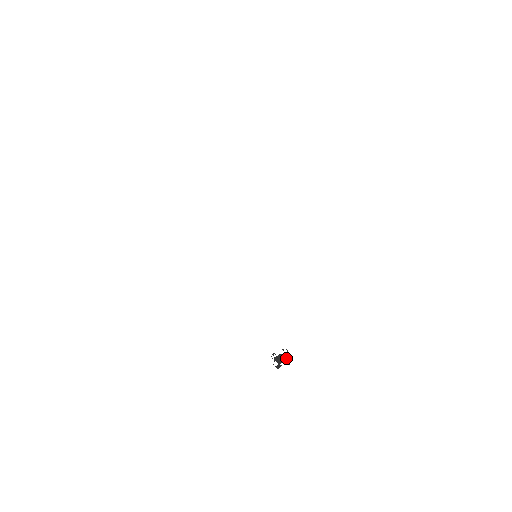
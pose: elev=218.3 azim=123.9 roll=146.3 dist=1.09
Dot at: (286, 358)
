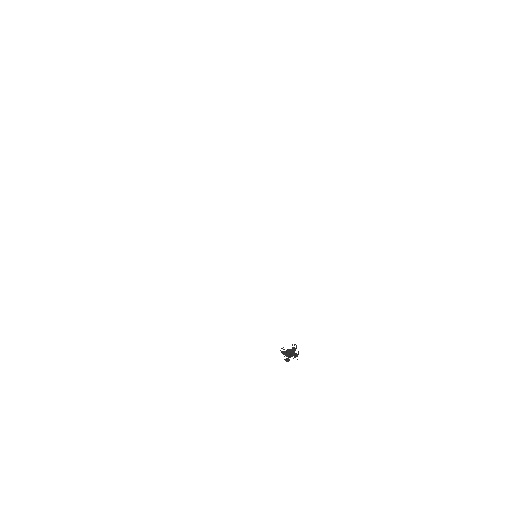
Dot at: (295, 353)
